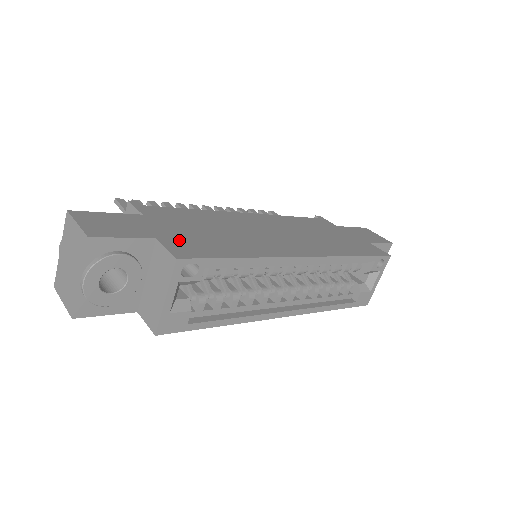
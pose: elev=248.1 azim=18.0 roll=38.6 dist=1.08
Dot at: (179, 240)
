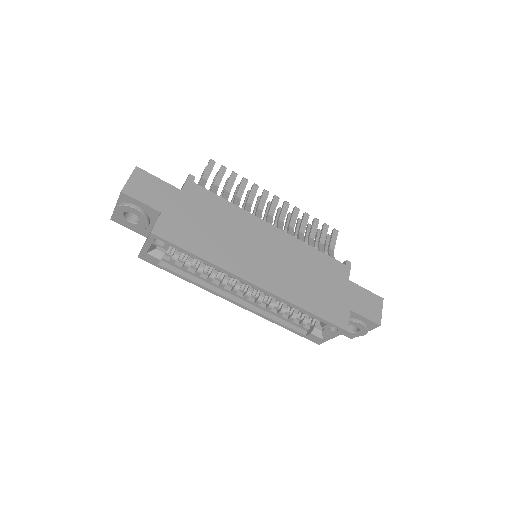
Dot at: (174, 221)
